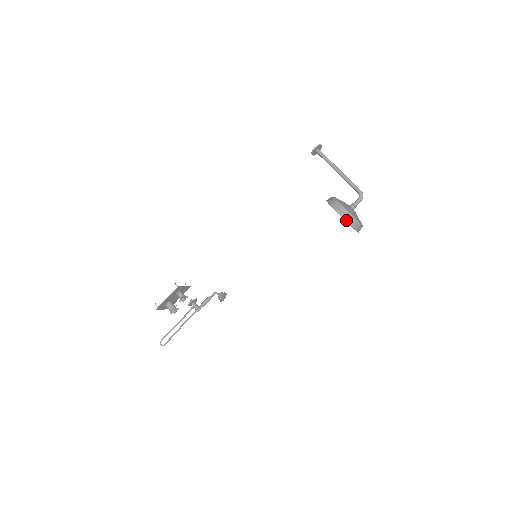
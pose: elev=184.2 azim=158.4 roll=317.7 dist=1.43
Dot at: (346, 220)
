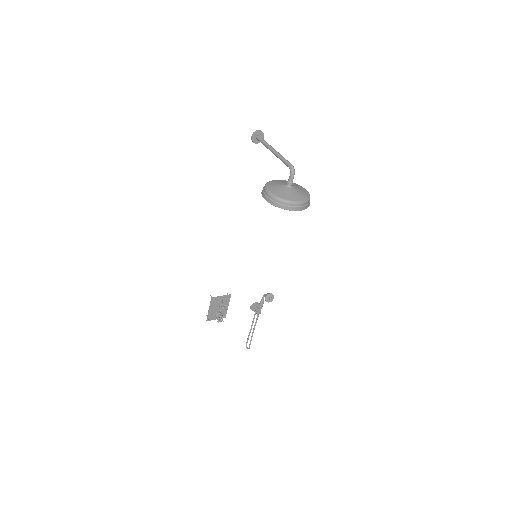
Dot at: (273, 204)
